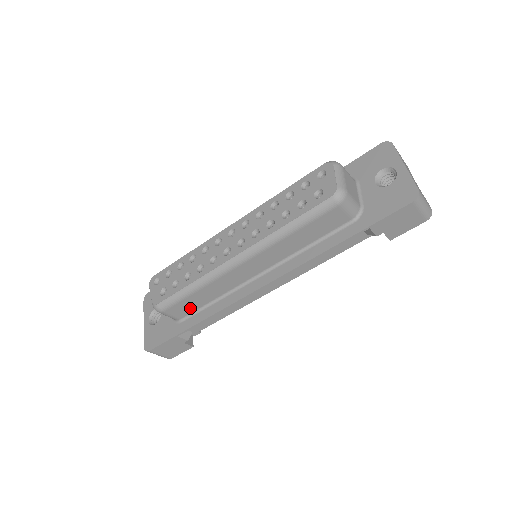
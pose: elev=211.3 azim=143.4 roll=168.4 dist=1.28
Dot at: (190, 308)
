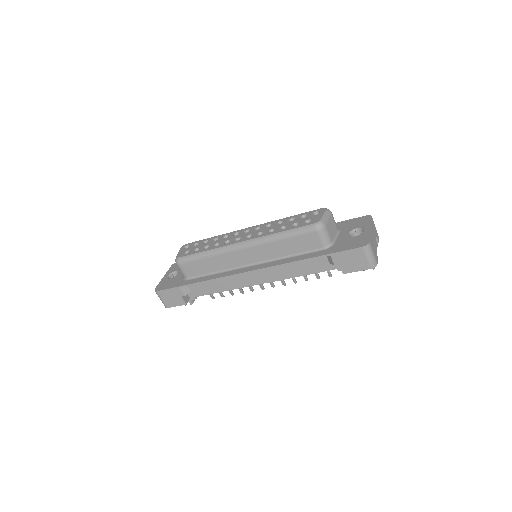
Dot at: (198, 271)
